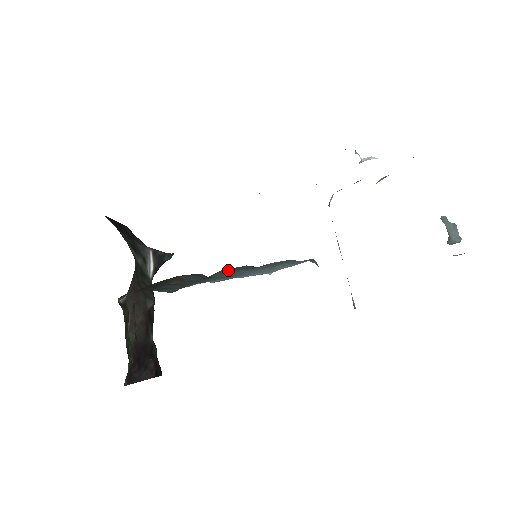
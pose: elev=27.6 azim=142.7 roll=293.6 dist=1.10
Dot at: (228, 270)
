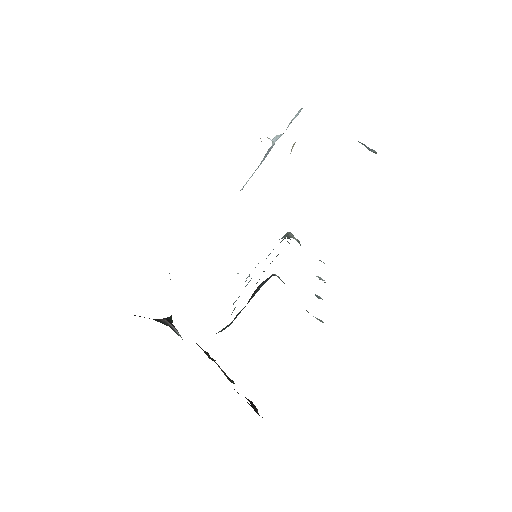
Dot at: occluded
